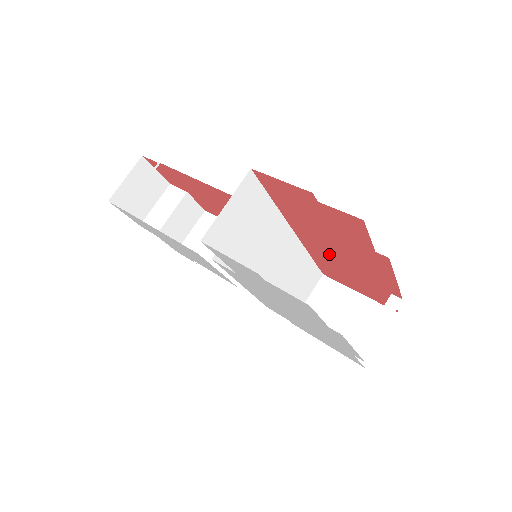
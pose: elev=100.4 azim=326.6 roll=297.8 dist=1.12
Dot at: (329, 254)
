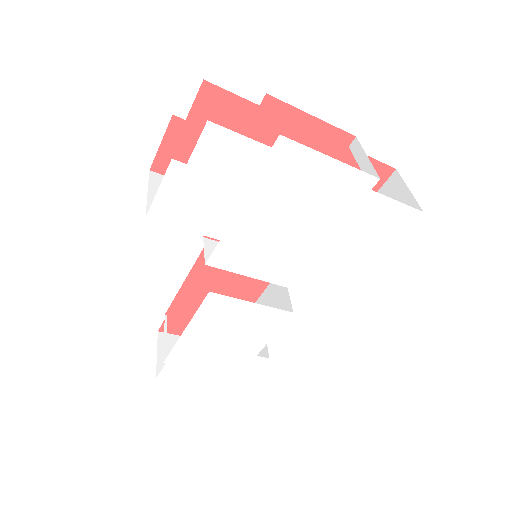
Dot at: occluded
